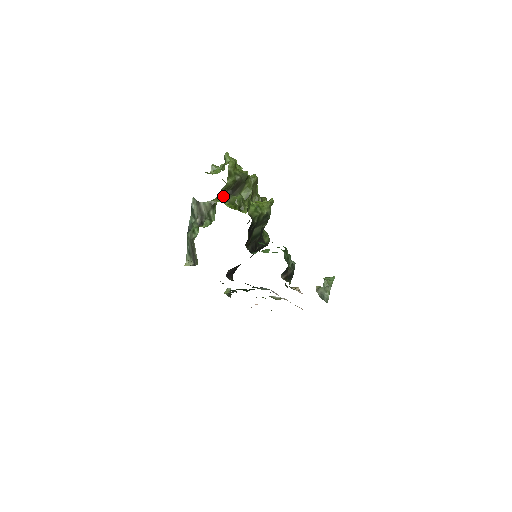
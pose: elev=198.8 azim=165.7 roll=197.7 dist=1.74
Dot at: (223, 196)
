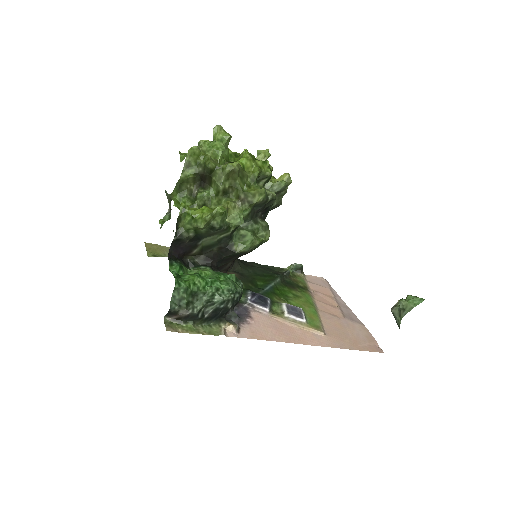
Dot at: (183, 190)
